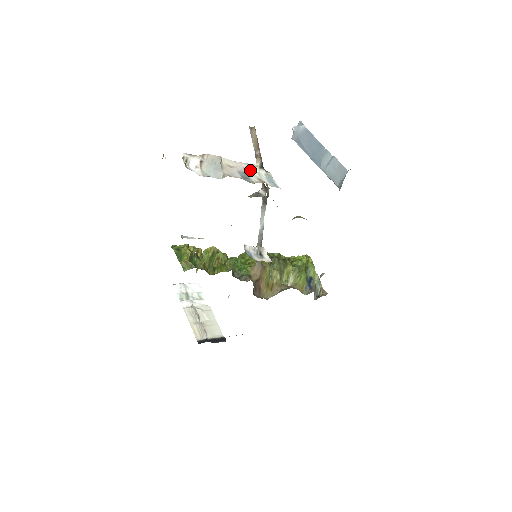
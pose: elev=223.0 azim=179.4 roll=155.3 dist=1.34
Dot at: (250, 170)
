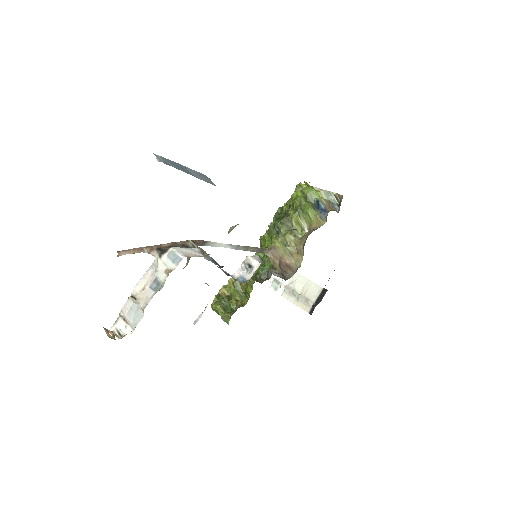
Dot at: (156, 270)
